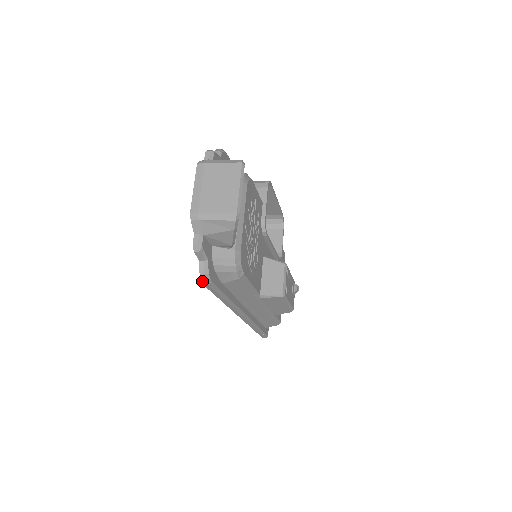
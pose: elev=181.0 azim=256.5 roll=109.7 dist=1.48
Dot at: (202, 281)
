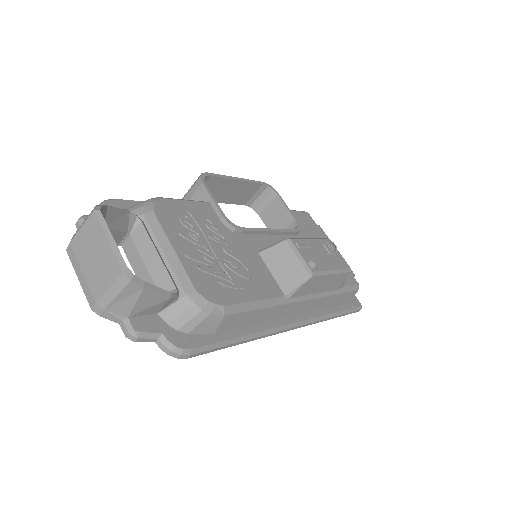
Dot at: (179, 358)
